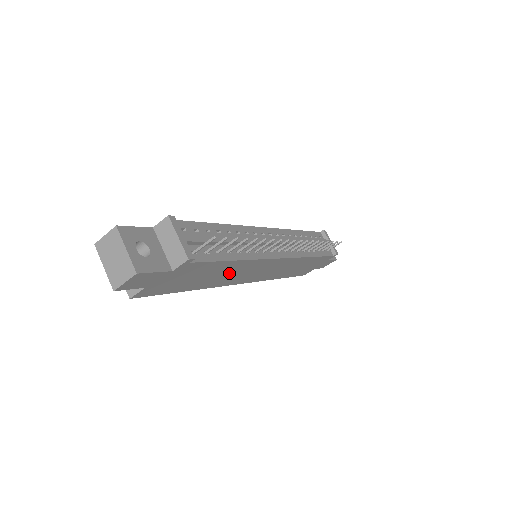
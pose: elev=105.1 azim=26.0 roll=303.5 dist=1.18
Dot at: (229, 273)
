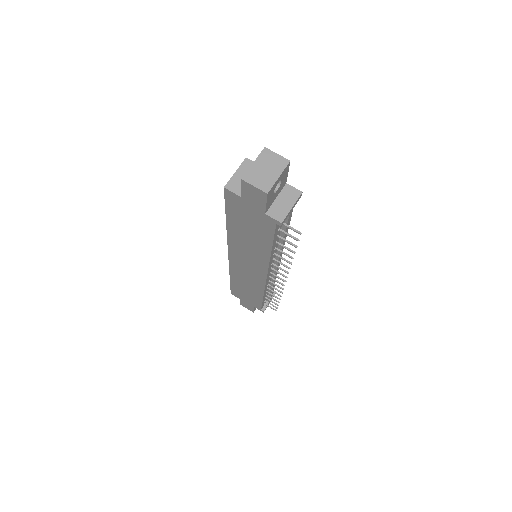
Dot at: (250, 246)
